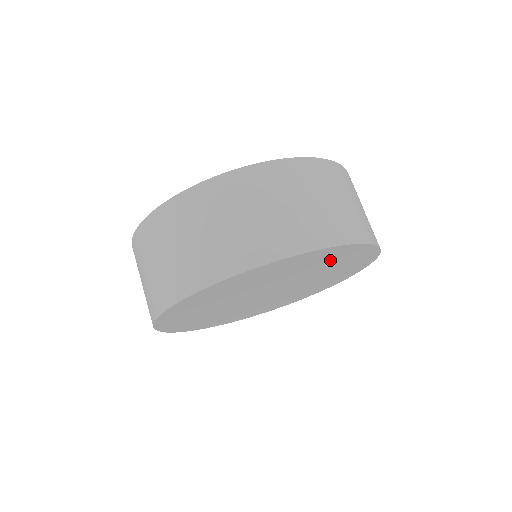
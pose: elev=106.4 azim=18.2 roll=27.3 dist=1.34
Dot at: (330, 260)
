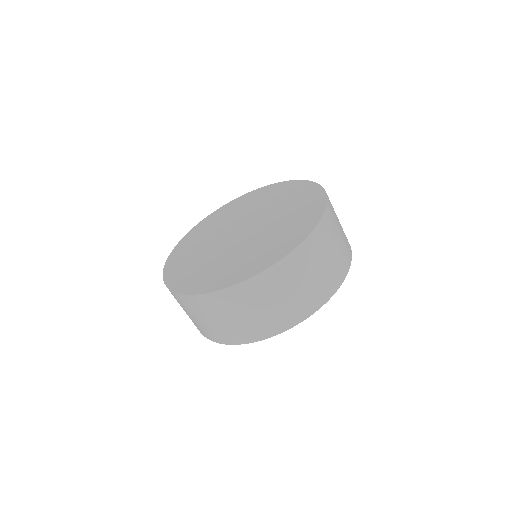
Dot at: occluded
